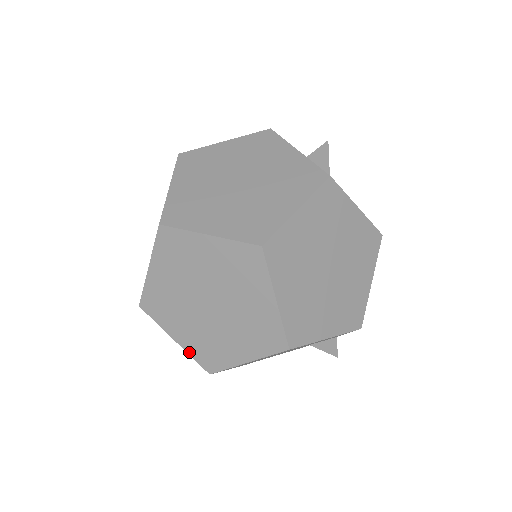
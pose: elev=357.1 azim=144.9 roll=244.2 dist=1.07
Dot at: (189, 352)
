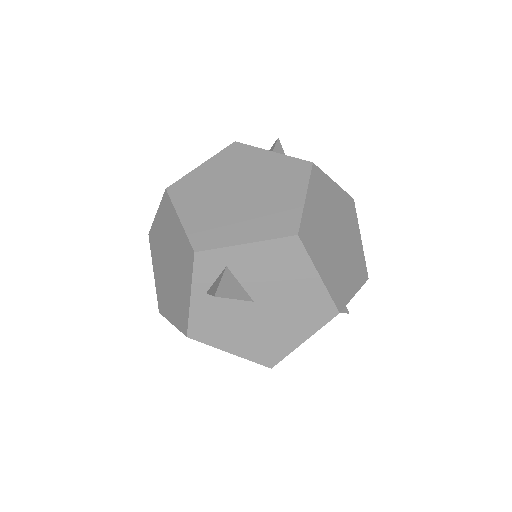
Dot at: (247, 357)
